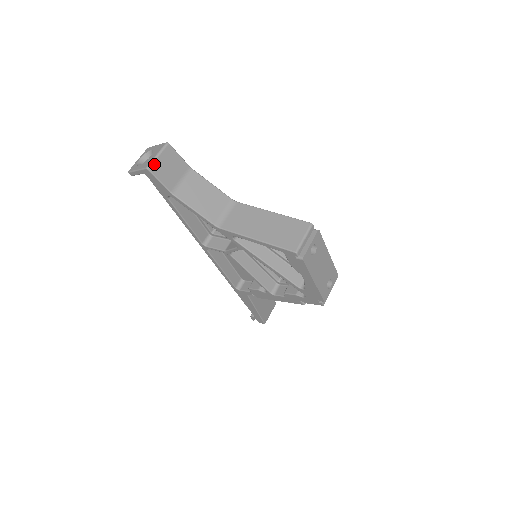
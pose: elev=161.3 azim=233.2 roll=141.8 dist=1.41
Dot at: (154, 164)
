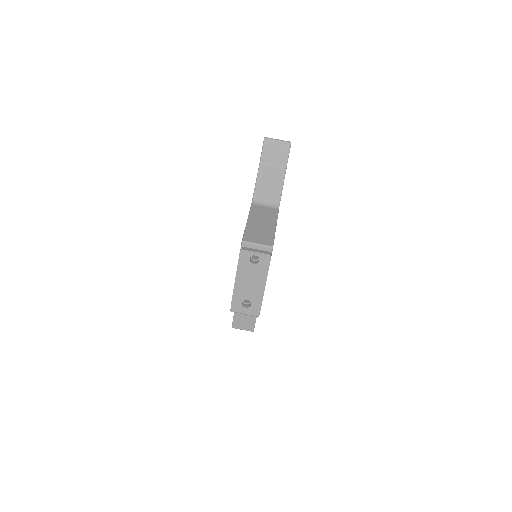
Dot at: (270, 140)
